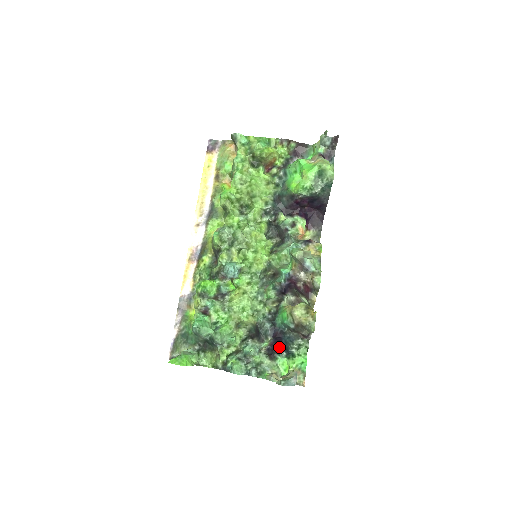
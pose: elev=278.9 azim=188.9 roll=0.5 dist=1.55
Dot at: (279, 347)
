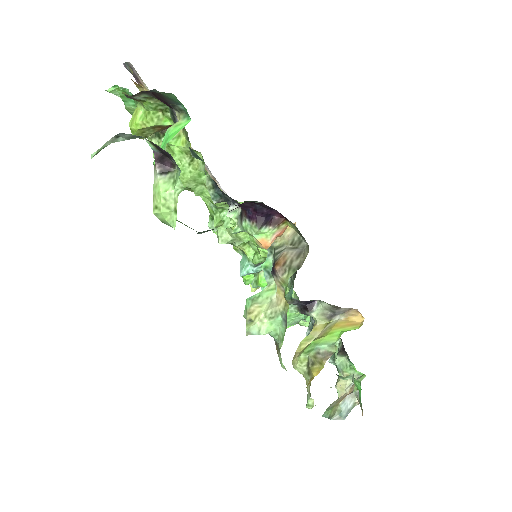
Dot at: occluded
